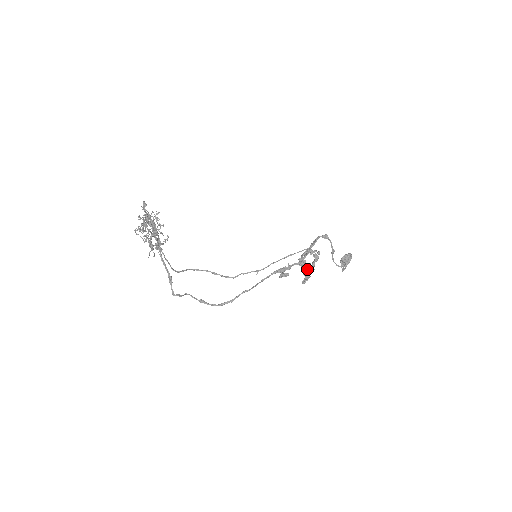
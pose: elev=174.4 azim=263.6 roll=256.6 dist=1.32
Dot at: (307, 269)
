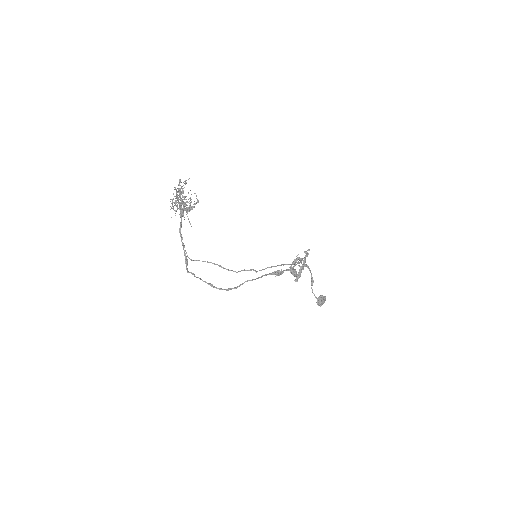
Dot at: occluded
